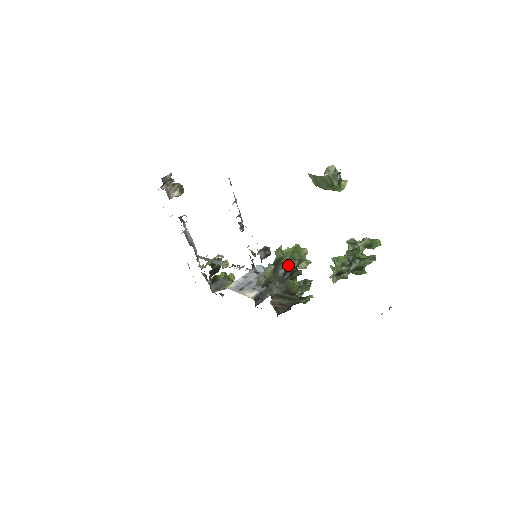
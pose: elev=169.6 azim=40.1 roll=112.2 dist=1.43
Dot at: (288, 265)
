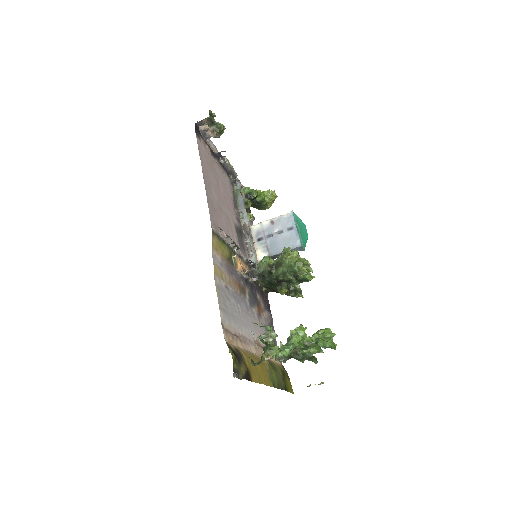
Dot at: (281, 276)
